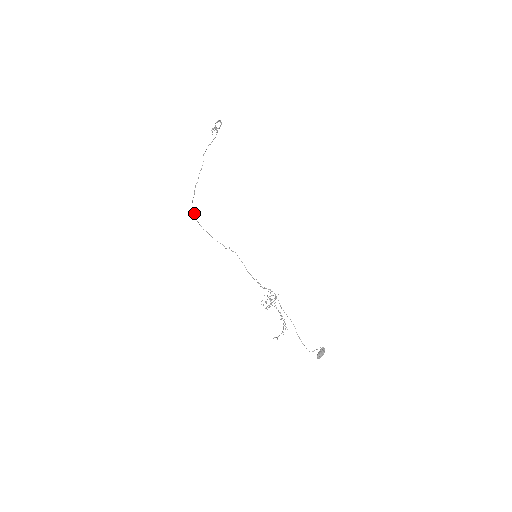
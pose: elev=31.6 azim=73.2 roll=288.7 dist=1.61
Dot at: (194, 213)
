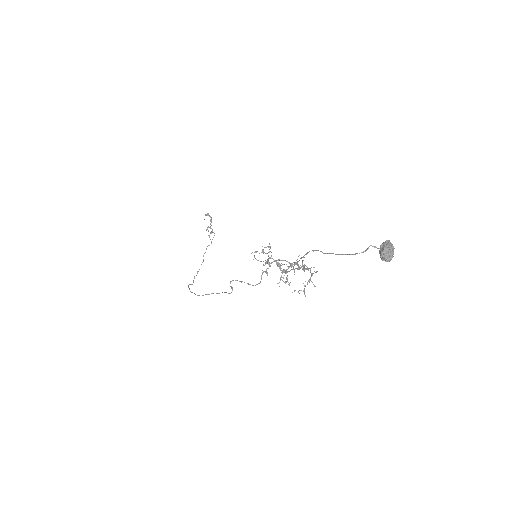
Dot at: (189, 289)
